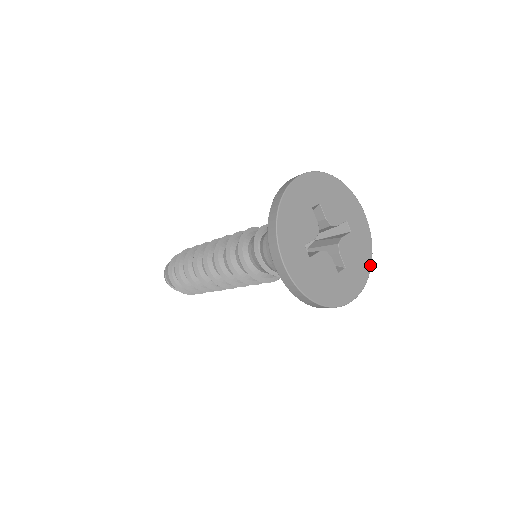
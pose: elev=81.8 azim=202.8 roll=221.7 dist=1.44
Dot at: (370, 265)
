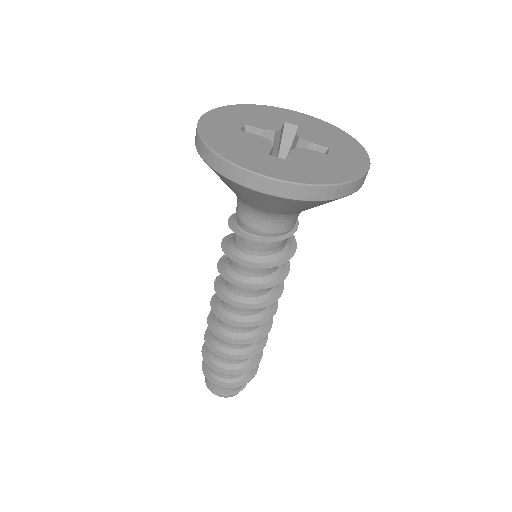
Dot at: (348, 135)
